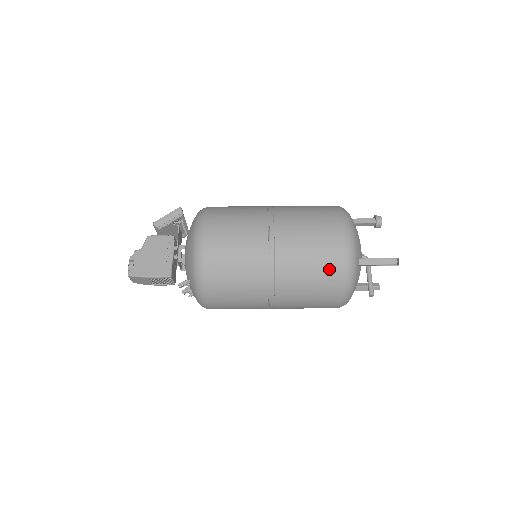
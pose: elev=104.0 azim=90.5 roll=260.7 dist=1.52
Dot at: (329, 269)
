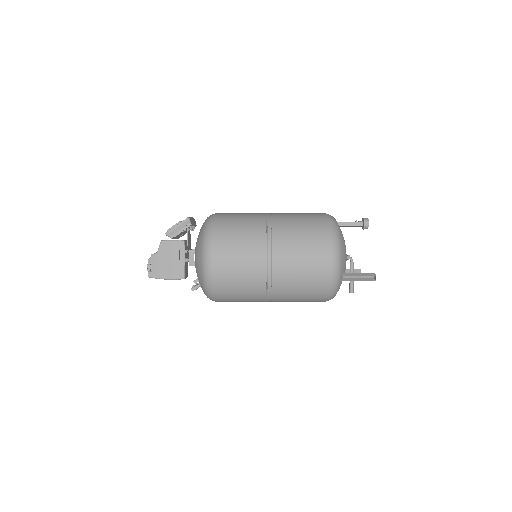
Dot at: (316, 287)
